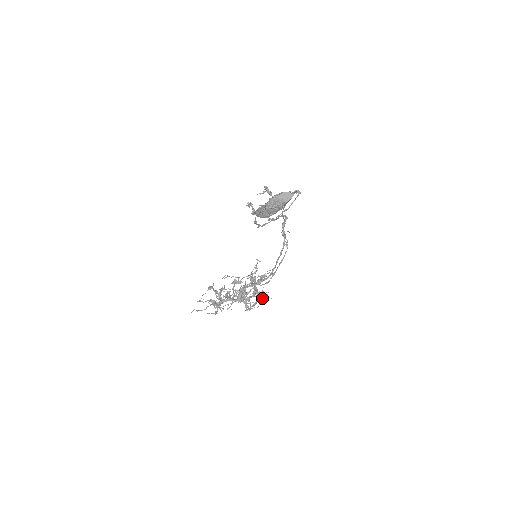
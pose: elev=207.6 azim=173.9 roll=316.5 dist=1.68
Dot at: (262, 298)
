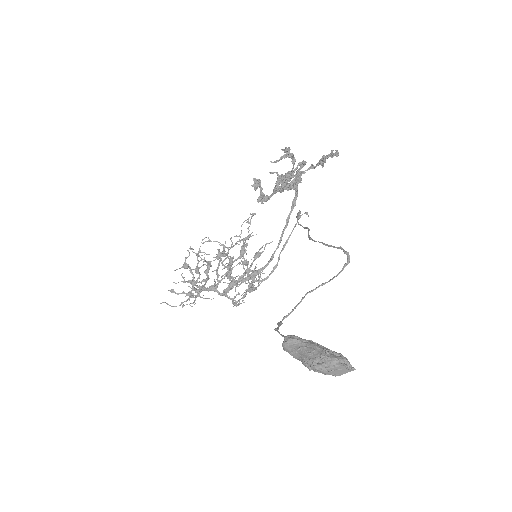
Dot at: (254, 281)
